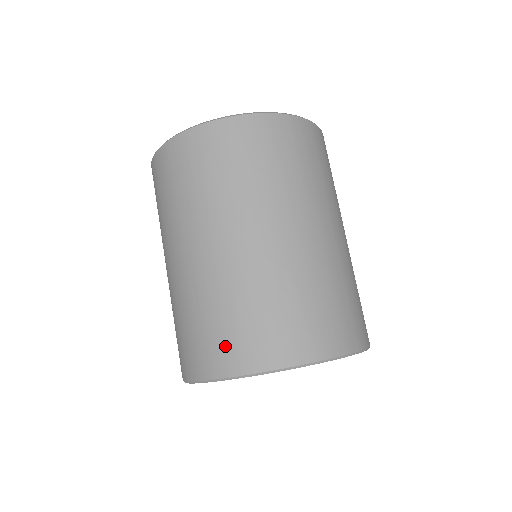
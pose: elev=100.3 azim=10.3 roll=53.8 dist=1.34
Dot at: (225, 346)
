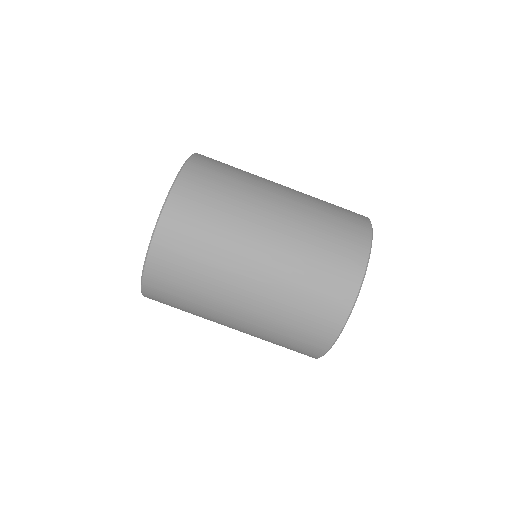
Dot at: occluded
